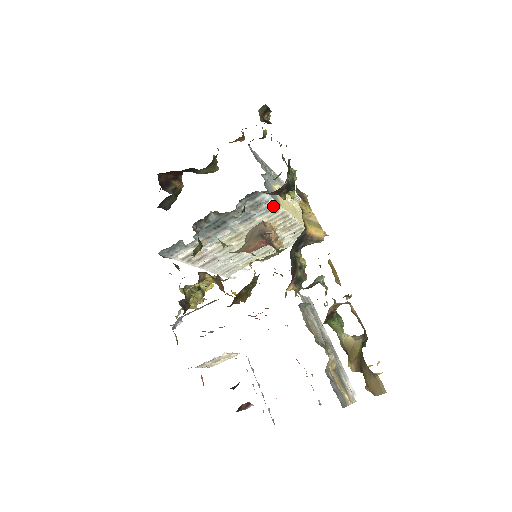
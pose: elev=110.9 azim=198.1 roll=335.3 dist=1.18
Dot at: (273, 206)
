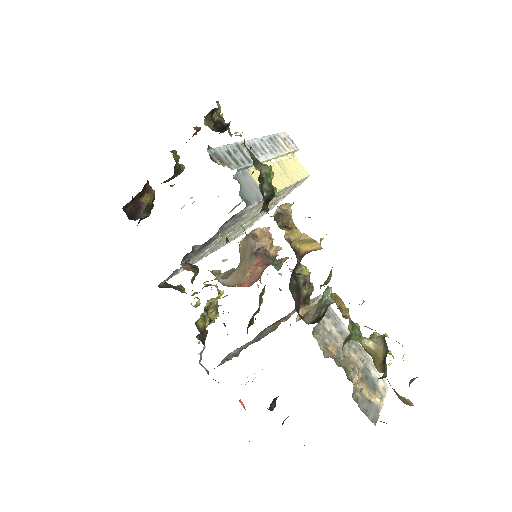
Dot at: occluded
